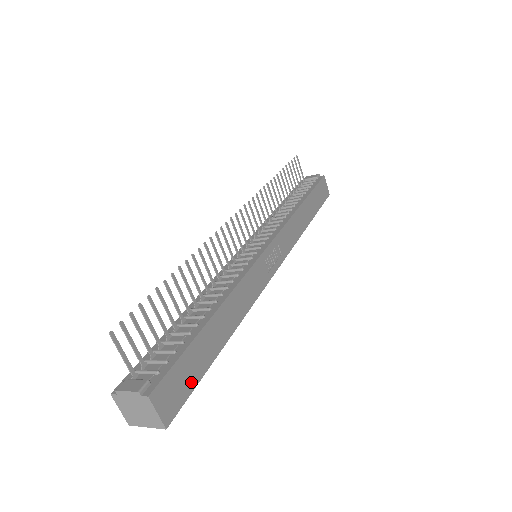
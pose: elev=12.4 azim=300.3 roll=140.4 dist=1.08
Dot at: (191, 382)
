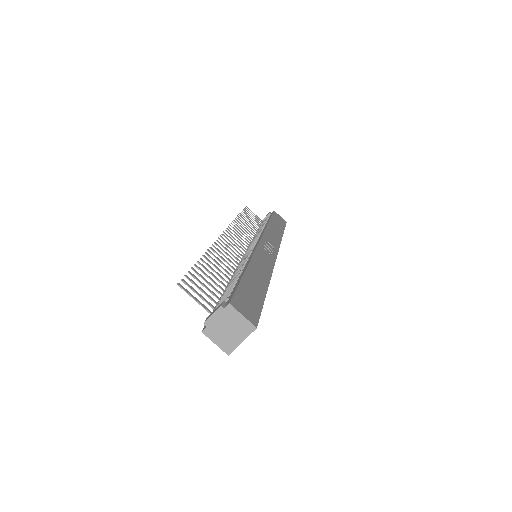
Dot at: (256, 305)
